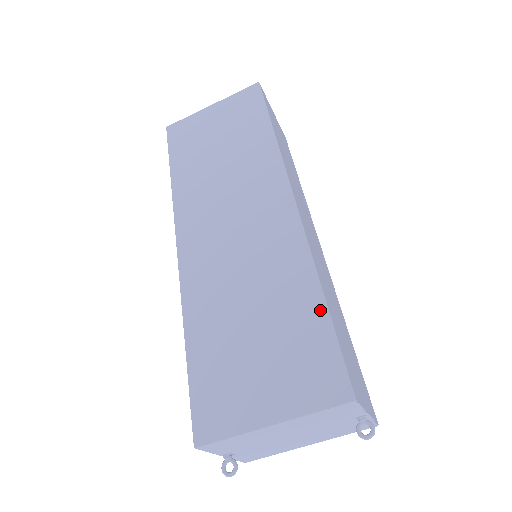
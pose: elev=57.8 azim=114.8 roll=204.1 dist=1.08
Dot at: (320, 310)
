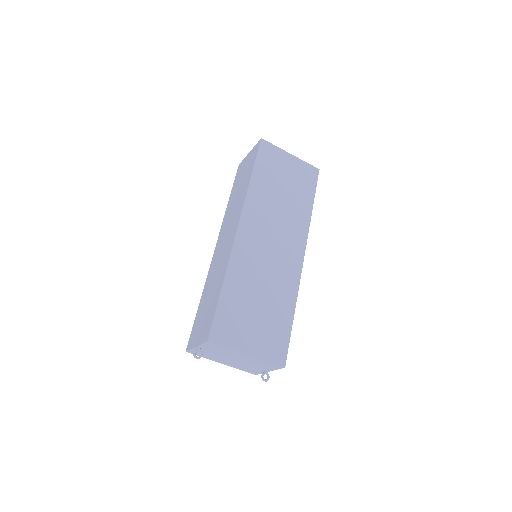
Dot at: (290, 320)
